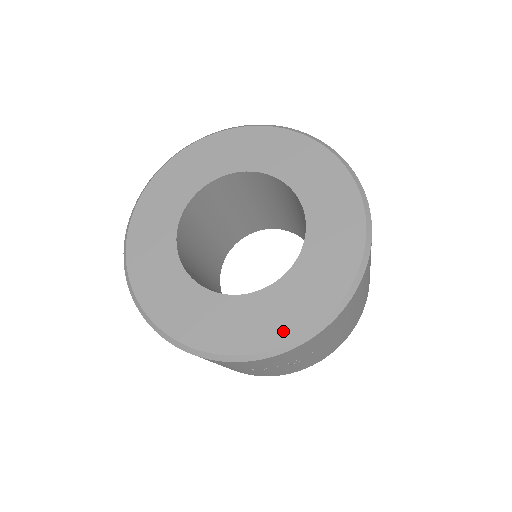
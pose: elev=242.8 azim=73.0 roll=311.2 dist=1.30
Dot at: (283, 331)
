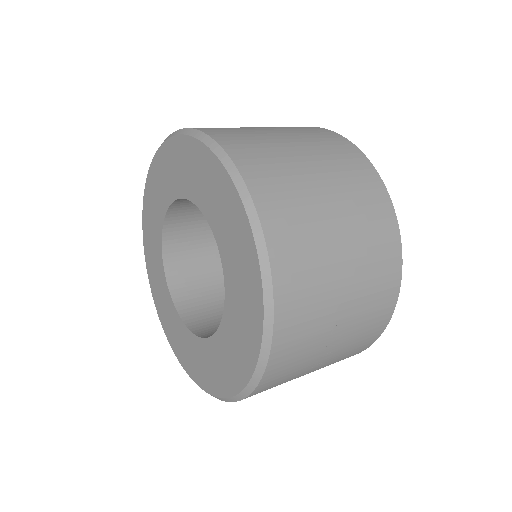
Dot at: (251, 345)
